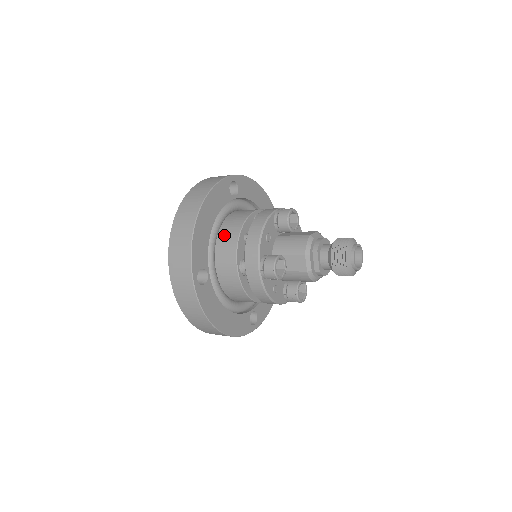
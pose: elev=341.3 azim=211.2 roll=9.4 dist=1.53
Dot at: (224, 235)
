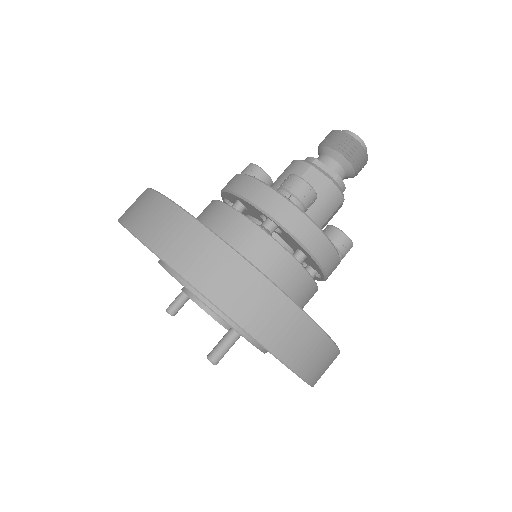
Dot at: (206, 223)
